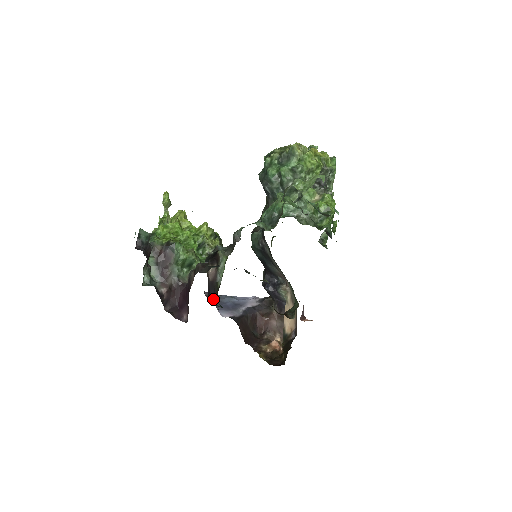
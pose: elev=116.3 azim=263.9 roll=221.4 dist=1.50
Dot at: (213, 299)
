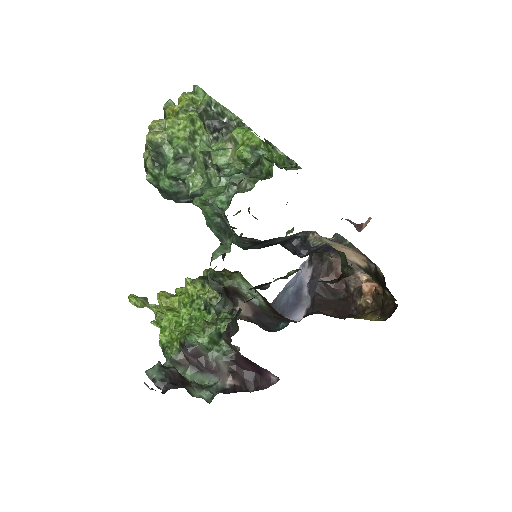
Dot at: (274, 324)
